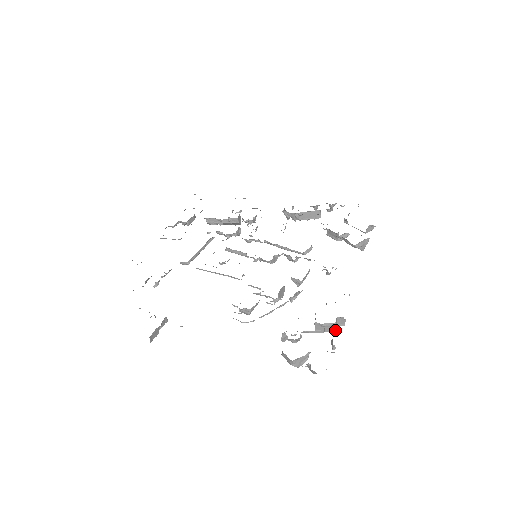
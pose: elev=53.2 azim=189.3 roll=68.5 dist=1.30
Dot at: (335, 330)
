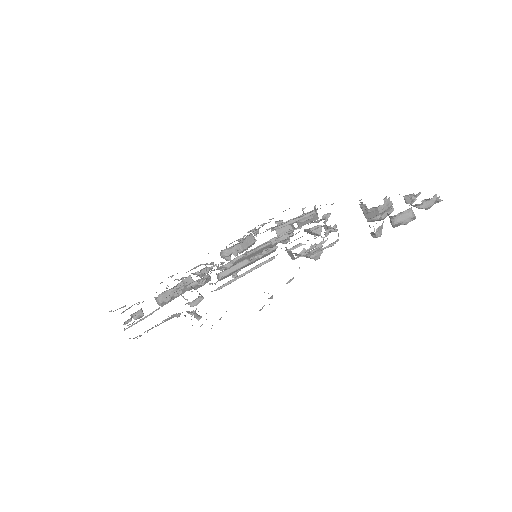
Dot at: (392, 208)
